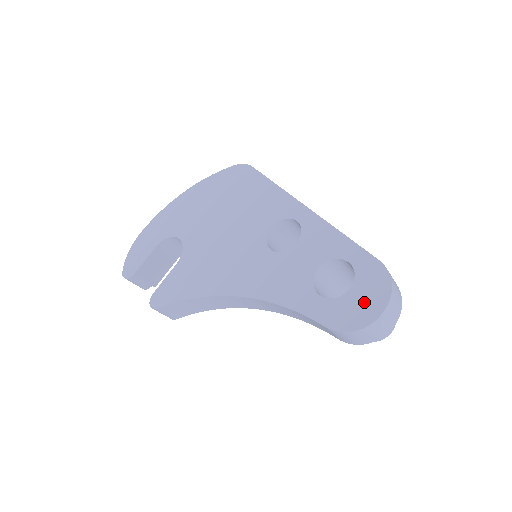
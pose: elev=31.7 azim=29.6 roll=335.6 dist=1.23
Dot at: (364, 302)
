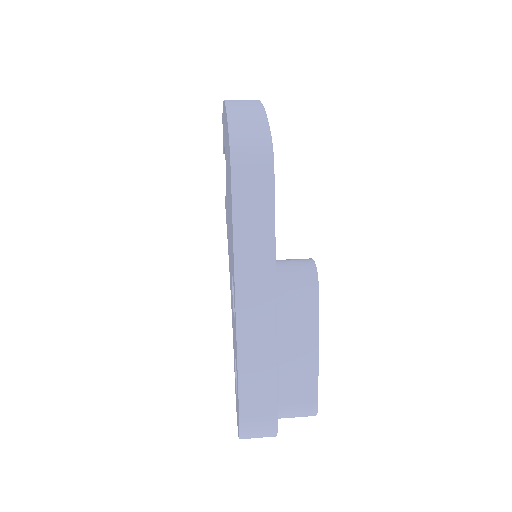
Dot at: (237, 416)
